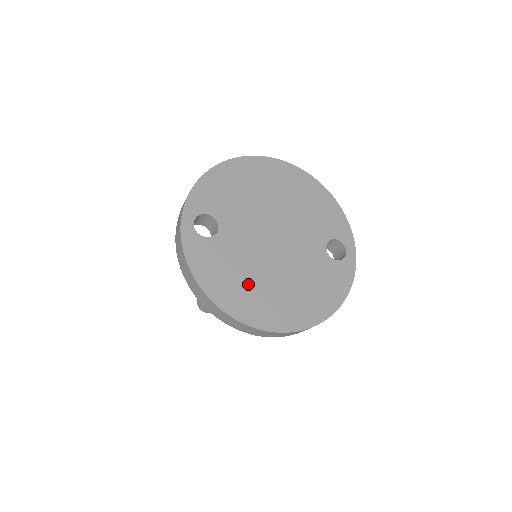
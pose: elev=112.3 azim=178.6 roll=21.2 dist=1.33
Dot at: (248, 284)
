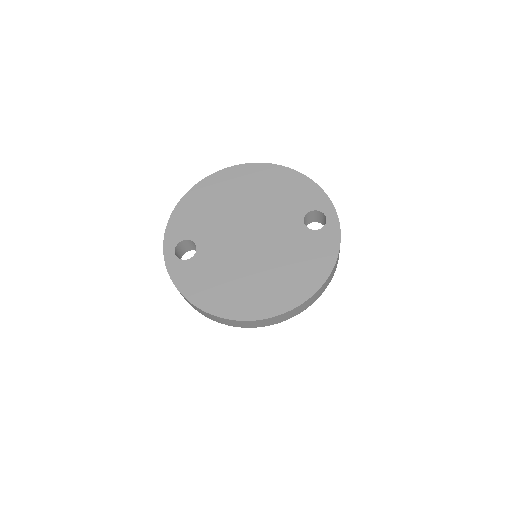
Dot at: (234, 285)
